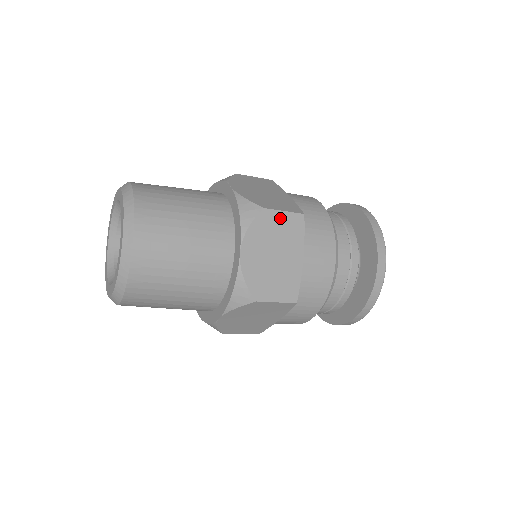
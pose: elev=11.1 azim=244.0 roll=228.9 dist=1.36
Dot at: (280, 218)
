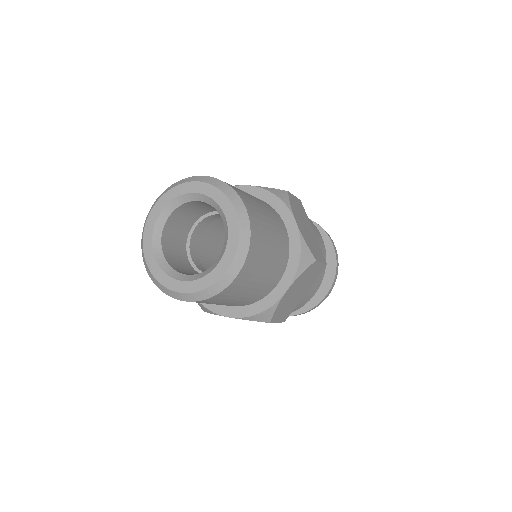
Dot at: (295, 200)
